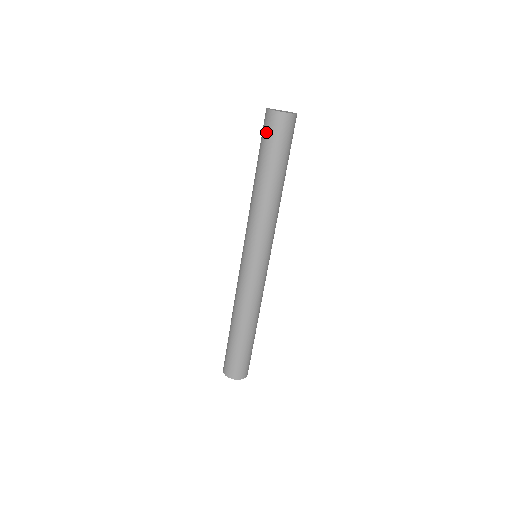
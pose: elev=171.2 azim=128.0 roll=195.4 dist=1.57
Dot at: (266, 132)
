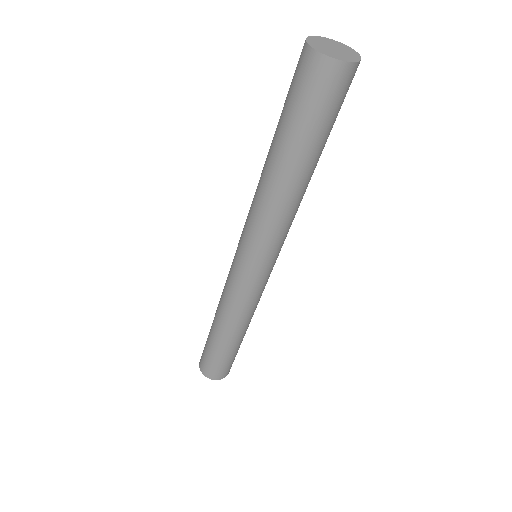
Dot at: (308, 94)
